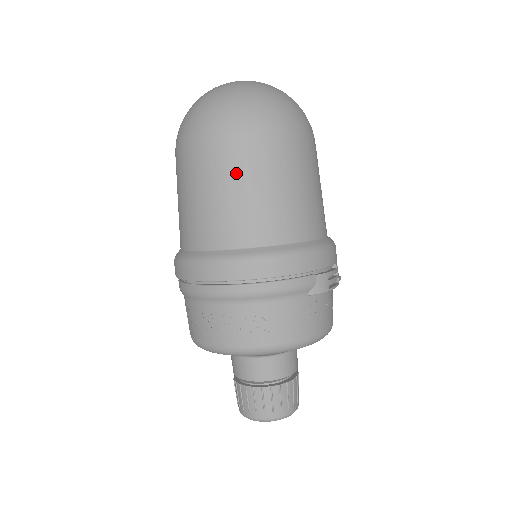
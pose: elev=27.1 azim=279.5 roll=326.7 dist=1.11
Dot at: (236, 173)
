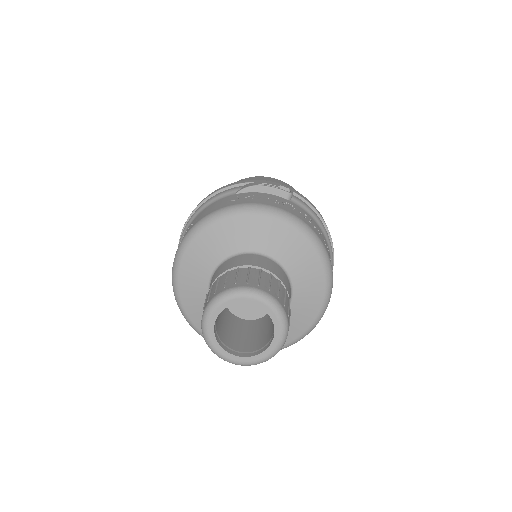
Dot at: occluded
